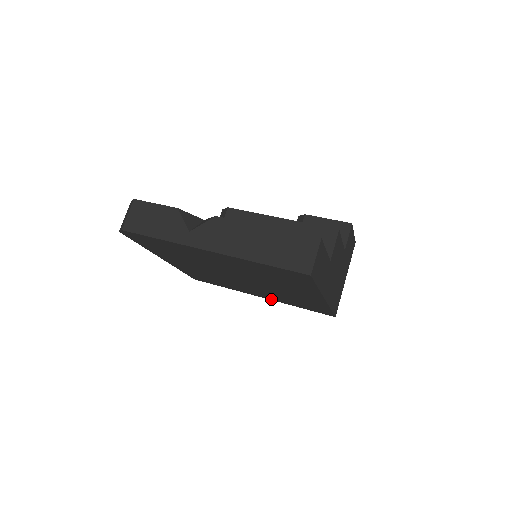
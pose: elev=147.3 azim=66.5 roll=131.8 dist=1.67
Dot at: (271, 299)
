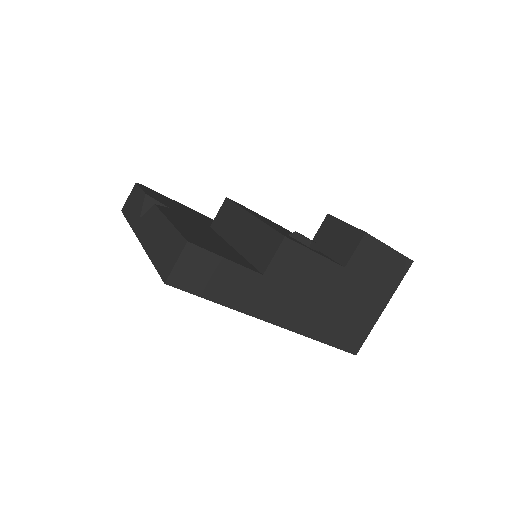
Dot at: occluded
